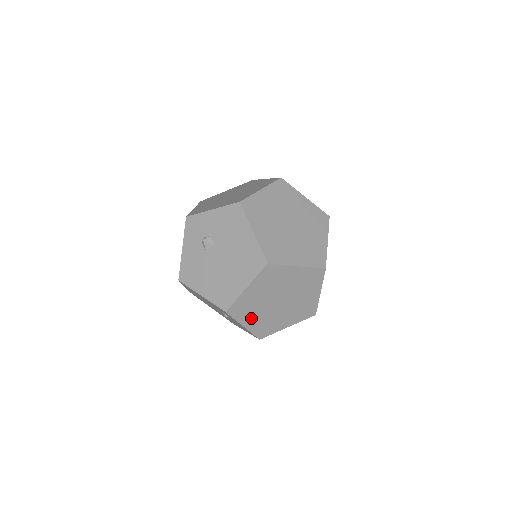
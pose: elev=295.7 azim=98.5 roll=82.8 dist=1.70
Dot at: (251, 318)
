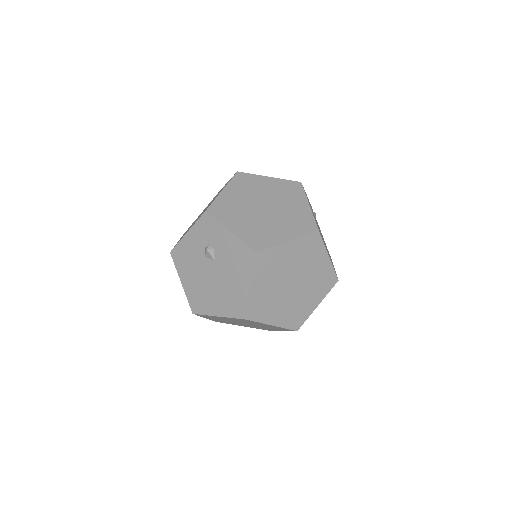
Dot at: (214, 319)
